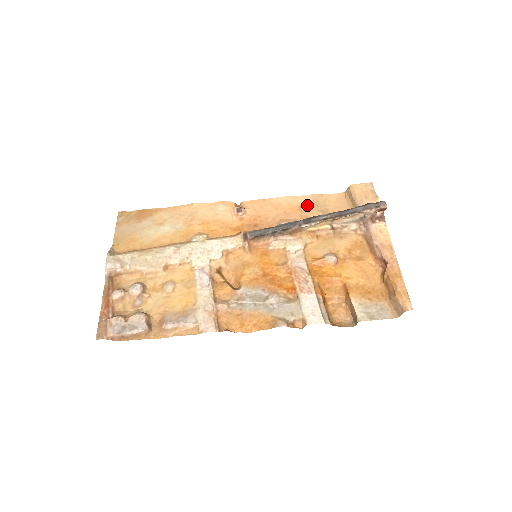
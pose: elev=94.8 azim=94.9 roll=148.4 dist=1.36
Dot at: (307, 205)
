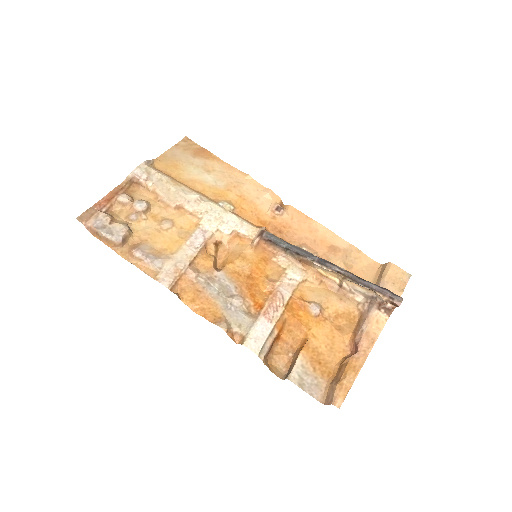
Dot at: (338, 249)
